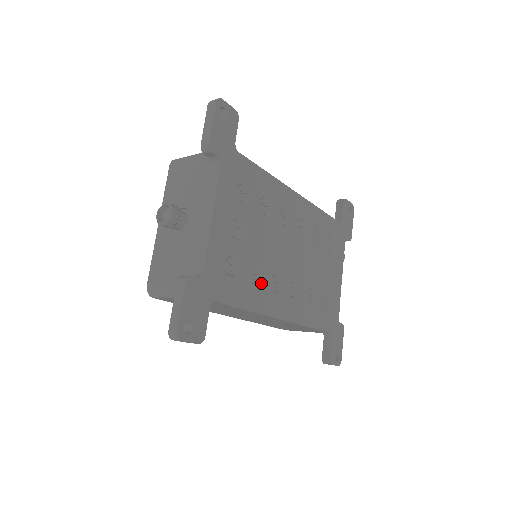
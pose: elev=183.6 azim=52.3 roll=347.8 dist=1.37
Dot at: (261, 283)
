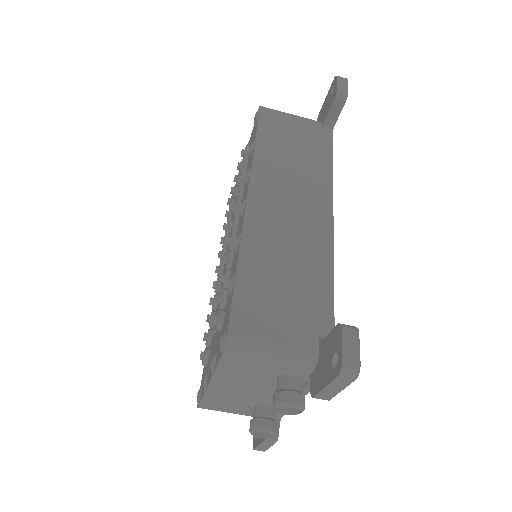
Dot at: occluded
